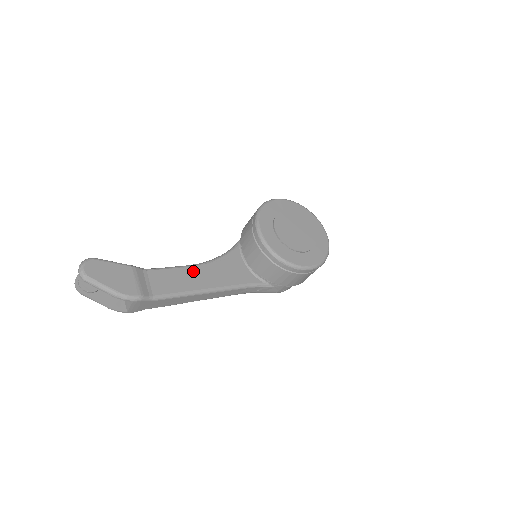
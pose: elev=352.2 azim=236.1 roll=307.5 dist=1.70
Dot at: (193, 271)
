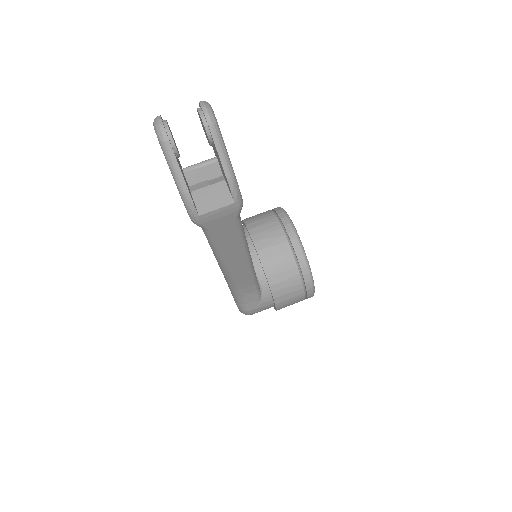
Dot at: occluded
